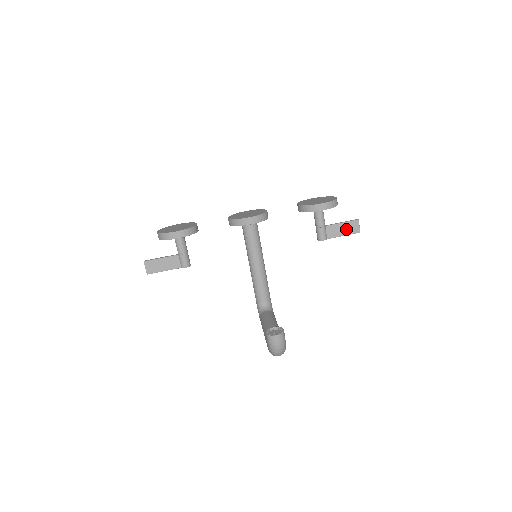
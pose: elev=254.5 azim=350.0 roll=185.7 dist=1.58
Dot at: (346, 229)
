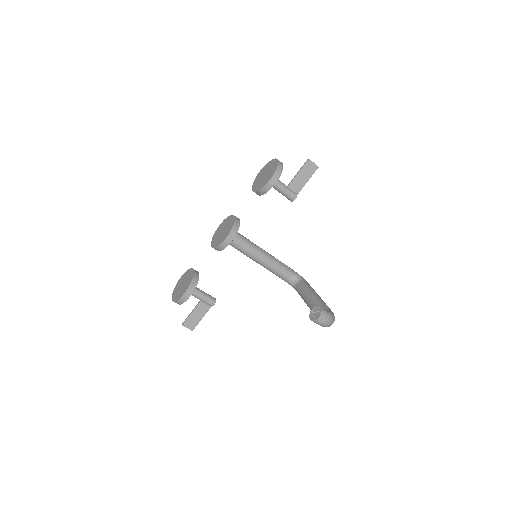
Dot at: (305, 175)
